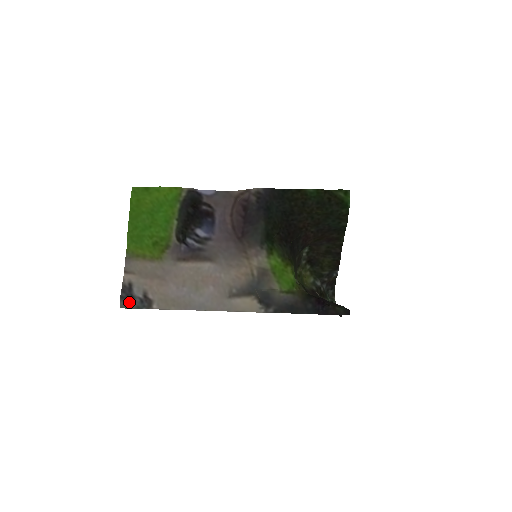
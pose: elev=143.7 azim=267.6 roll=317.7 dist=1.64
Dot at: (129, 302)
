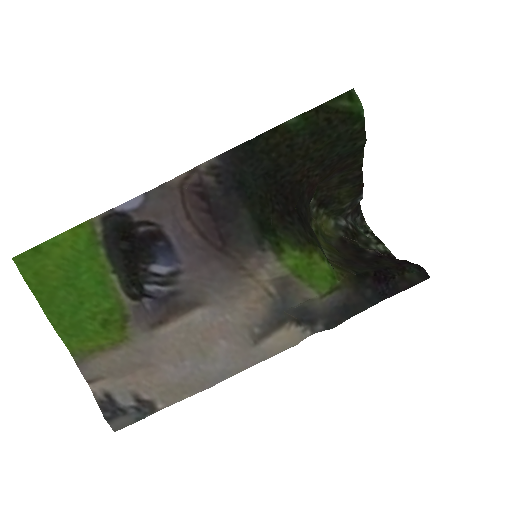
Dot at: (122, 419)
